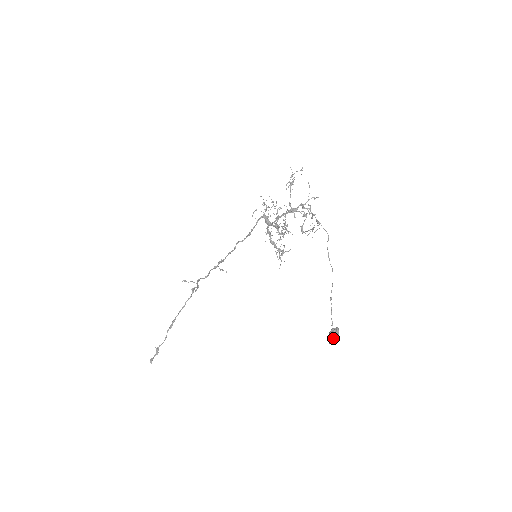
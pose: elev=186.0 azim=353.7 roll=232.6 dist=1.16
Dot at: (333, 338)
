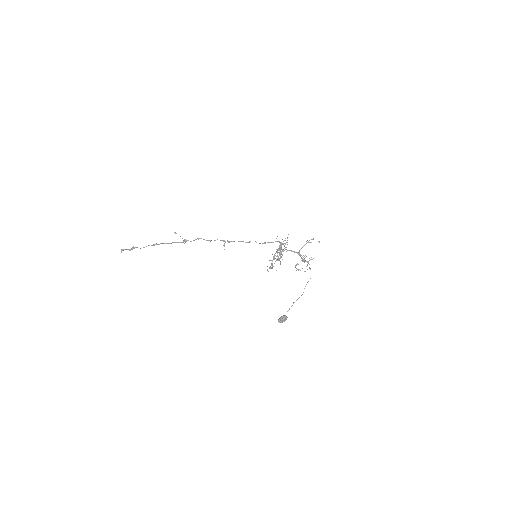
Dot at: (283, 319)
